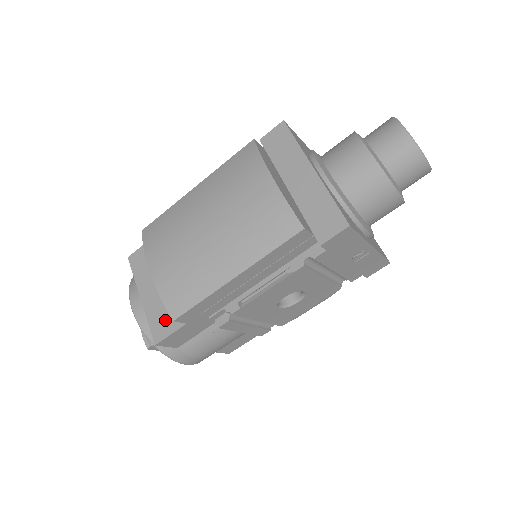
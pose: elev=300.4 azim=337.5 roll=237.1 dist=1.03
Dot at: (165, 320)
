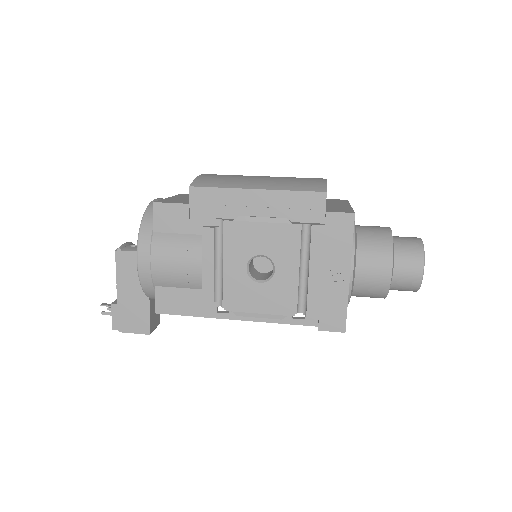
Dot at: (175, 201)
